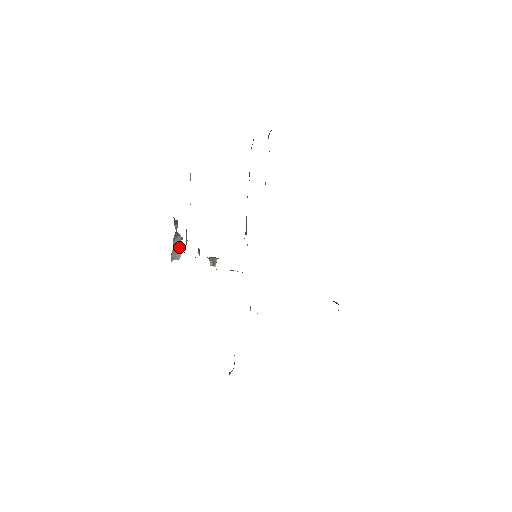
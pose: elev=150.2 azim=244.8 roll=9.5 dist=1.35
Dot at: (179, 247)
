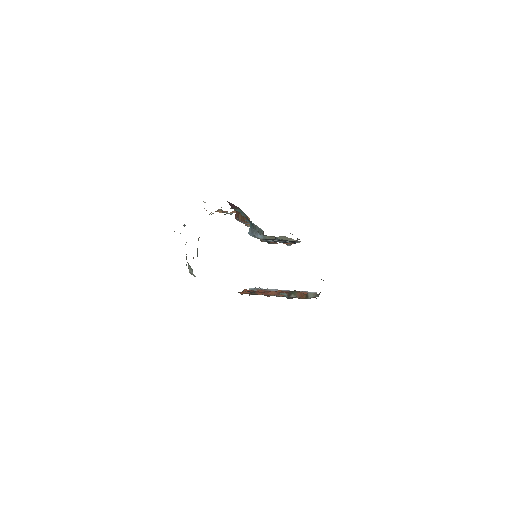
Dot at: occluded
